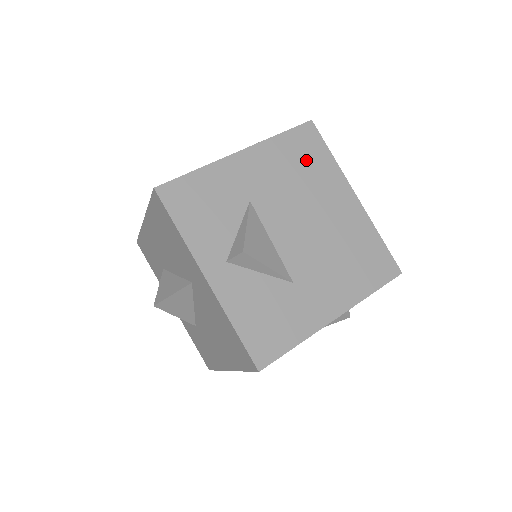
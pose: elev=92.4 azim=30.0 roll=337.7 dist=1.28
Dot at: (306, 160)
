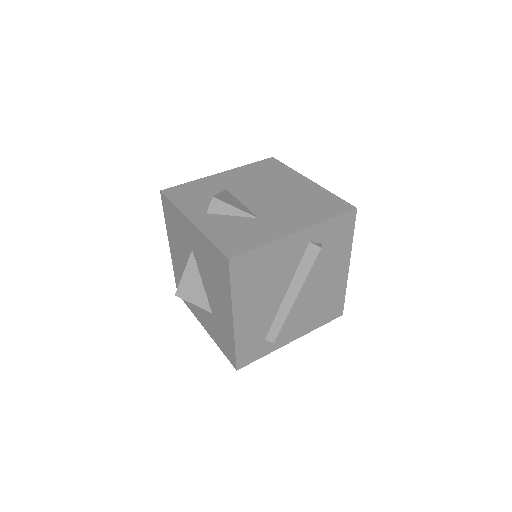
Dot at: (269, 171)
